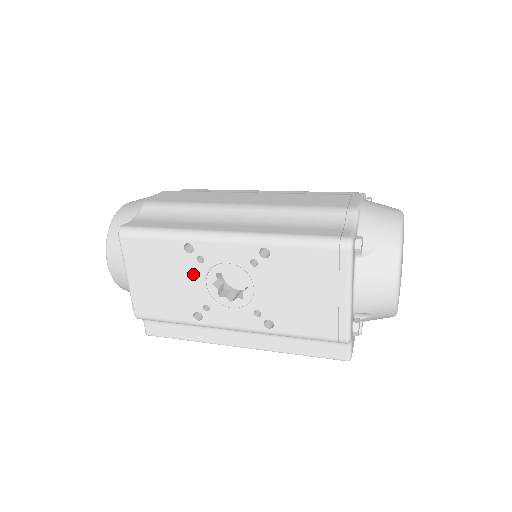
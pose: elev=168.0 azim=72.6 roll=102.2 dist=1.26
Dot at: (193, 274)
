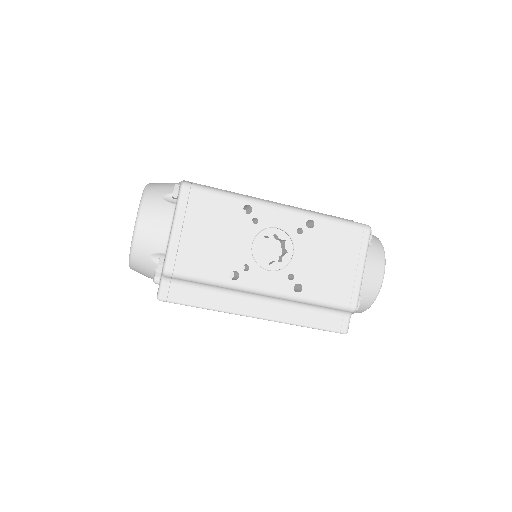
Dot at: (244, 233)
